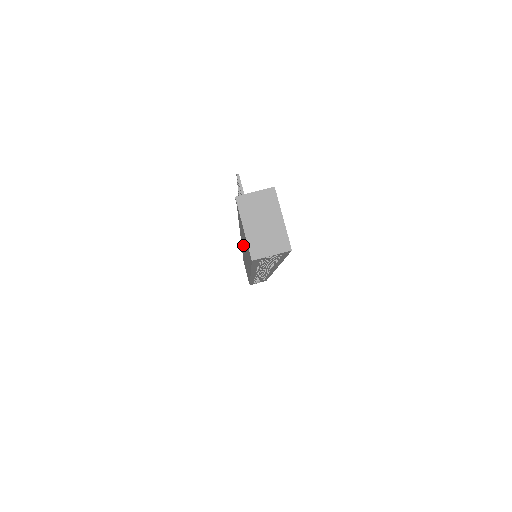
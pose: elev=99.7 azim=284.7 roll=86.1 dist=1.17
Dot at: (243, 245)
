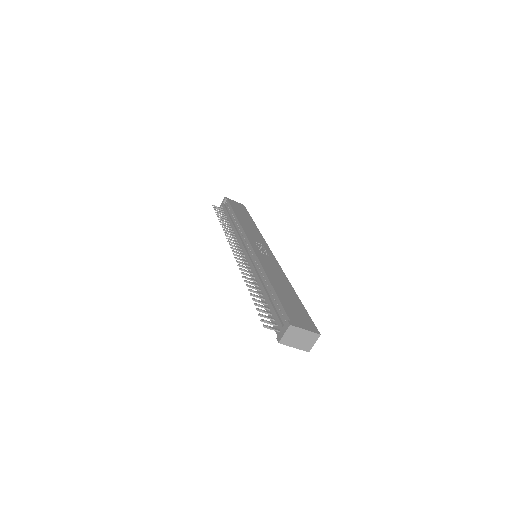
Dot at: occluded
